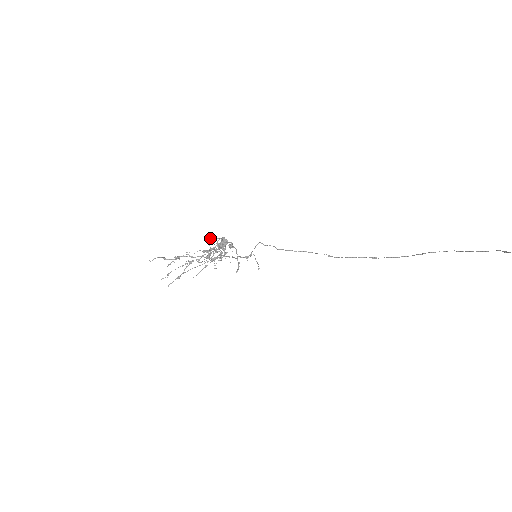
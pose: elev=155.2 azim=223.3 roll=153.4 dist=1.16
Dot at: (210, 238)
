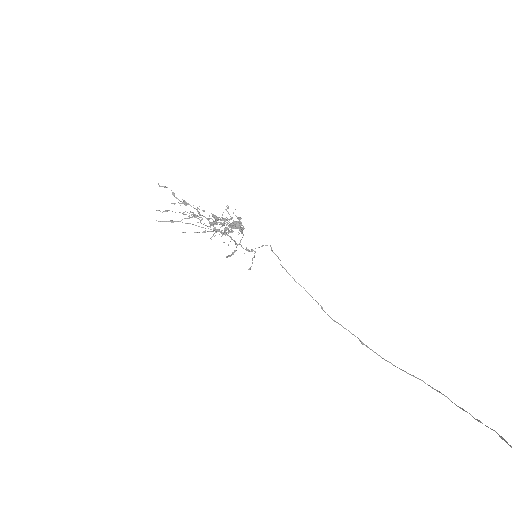
Dot at: (228, 208)
